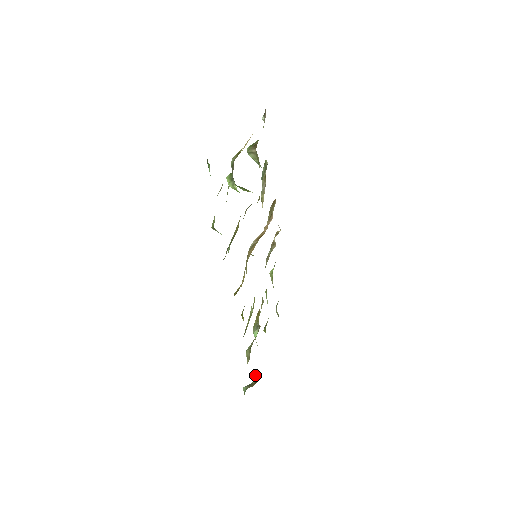
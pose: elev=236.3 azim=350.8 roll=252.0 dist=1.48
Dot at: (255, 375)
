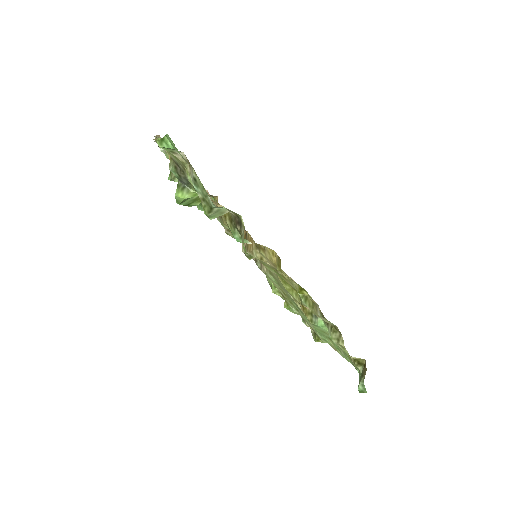
Dot at: (357, 362)
